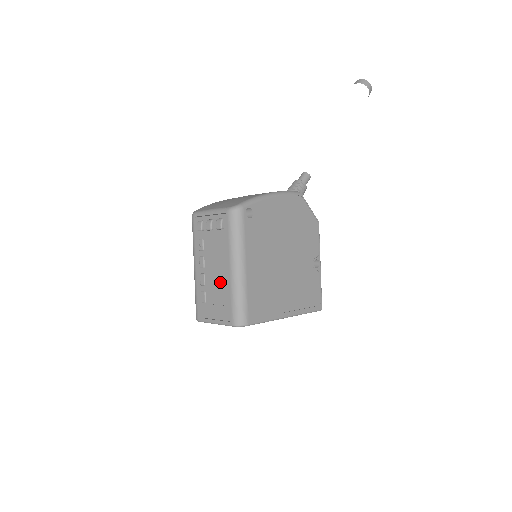
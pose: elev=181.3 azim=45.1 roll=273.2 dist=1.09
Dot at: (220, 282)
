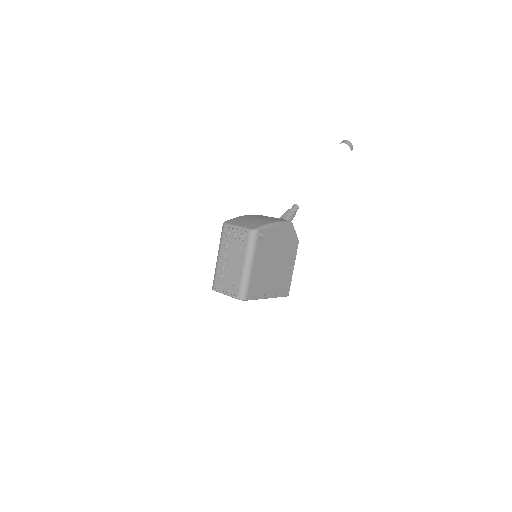
Dot at: (234, 271)
